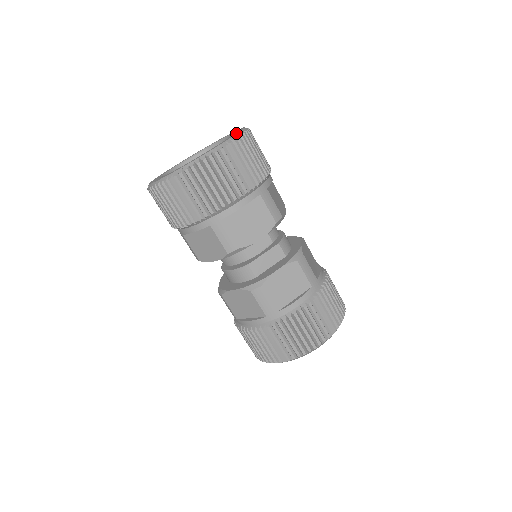
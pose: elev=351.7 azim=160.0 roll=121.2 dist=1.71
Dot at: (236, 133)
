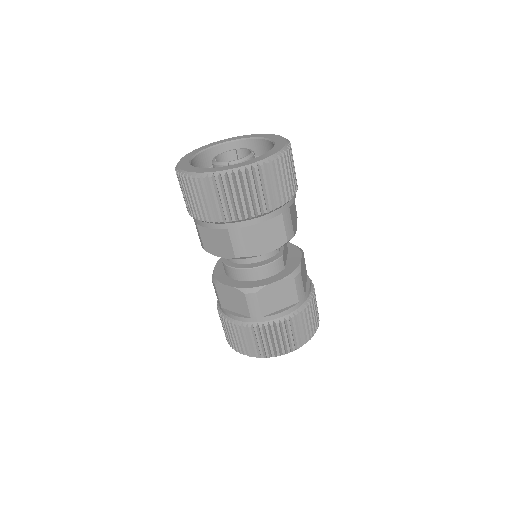
Dot at: (275, 135)
